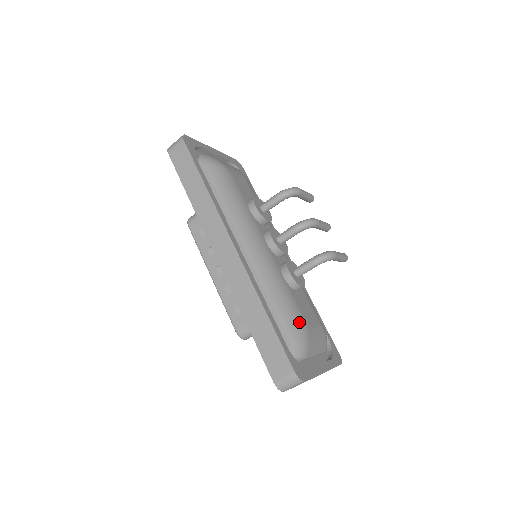
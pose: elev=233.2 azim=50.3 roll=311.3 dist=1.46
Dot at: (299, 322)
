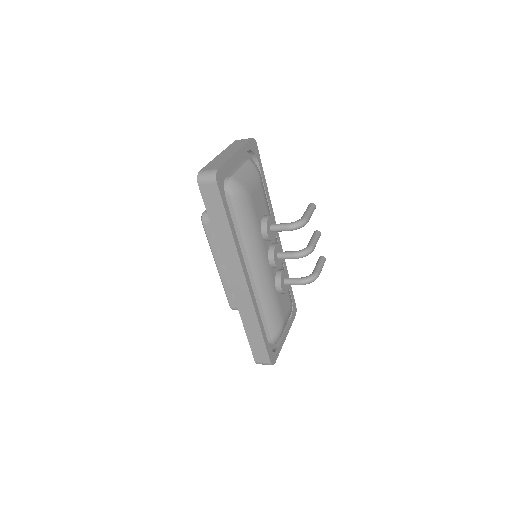
Dot at: (280, 323)
